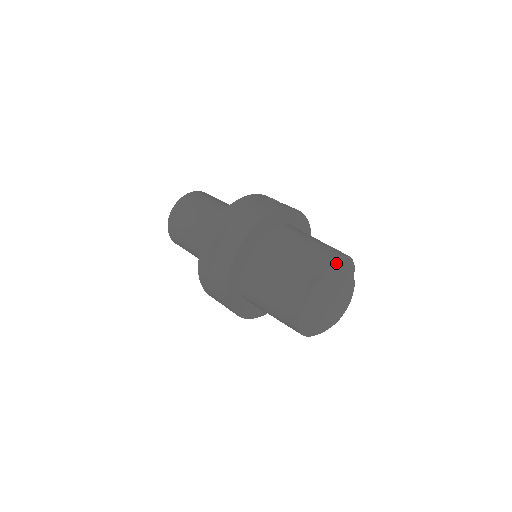
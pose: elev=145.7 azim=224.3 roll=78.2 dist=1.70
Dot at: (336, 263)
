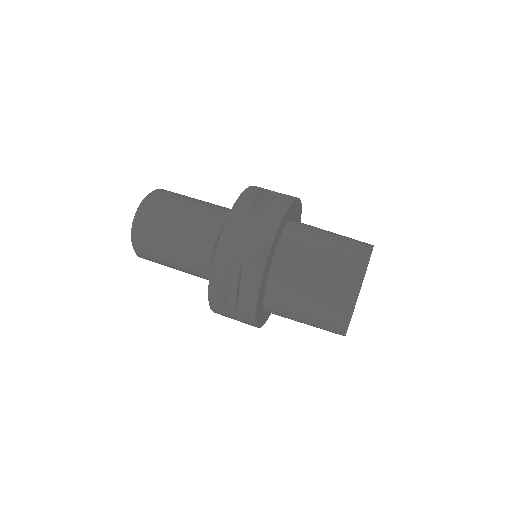
Dot at: occluded
